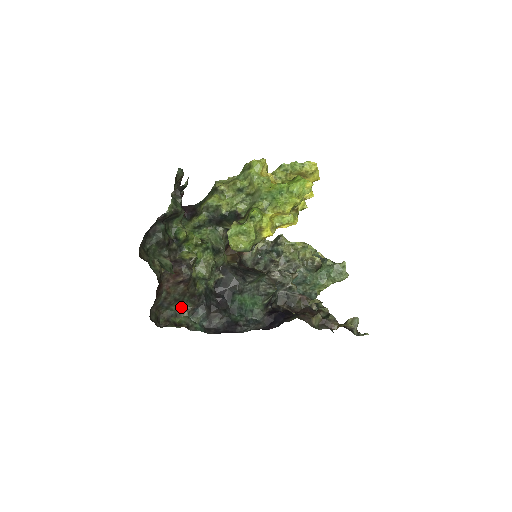
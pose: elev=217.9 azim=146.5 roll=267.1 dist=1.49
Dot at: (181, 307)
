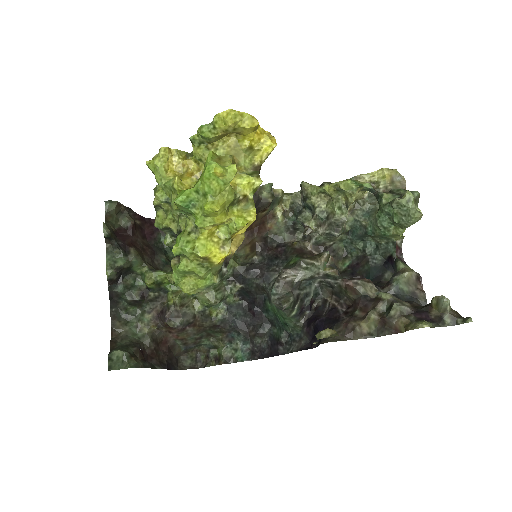
Dot at: (213, 338)
